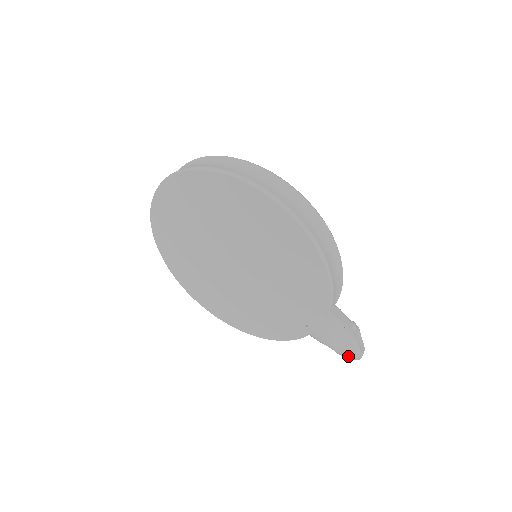
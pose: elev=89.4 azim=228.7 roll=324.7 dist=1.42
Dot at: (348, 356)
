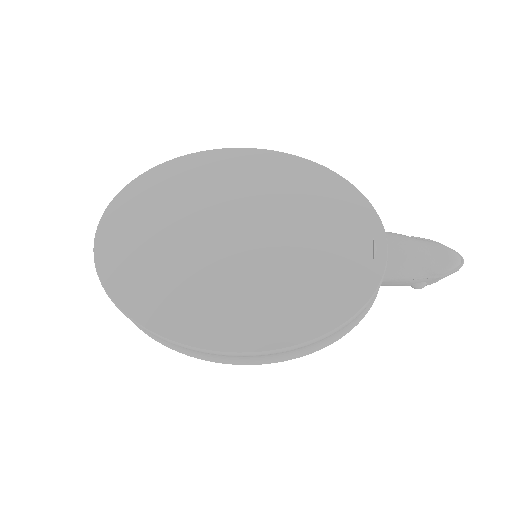
Dot at: (449, 262)
